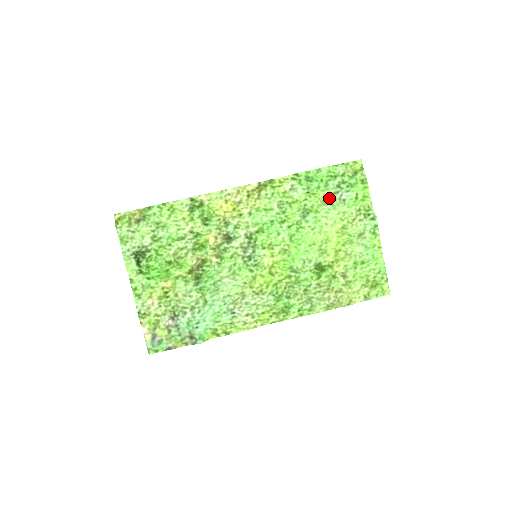
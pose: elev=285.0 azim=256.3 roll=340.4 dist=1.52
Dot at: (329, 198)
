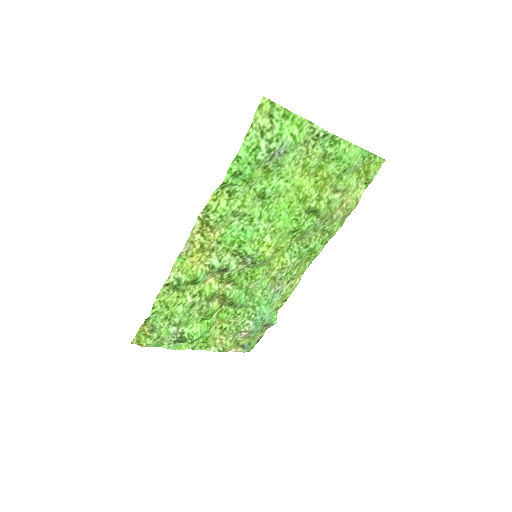
Dot at: (270, 165)
